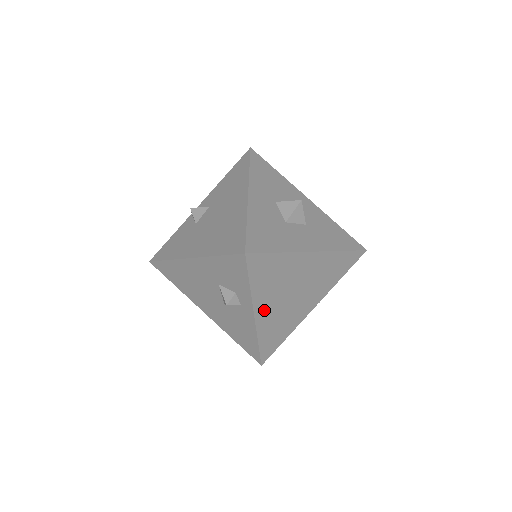
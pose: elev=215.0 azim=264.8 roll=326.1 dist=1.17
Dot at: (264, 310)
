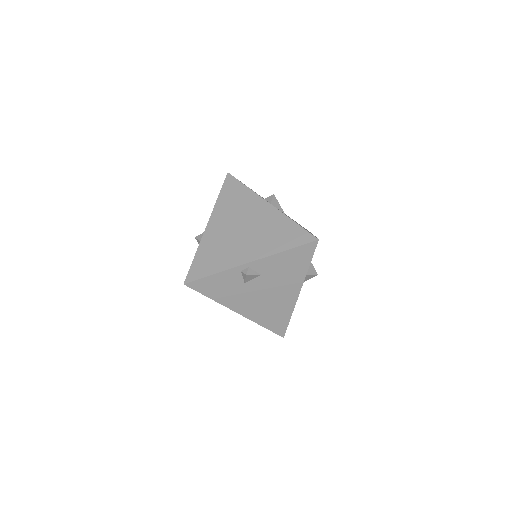
Dot at: occluded
